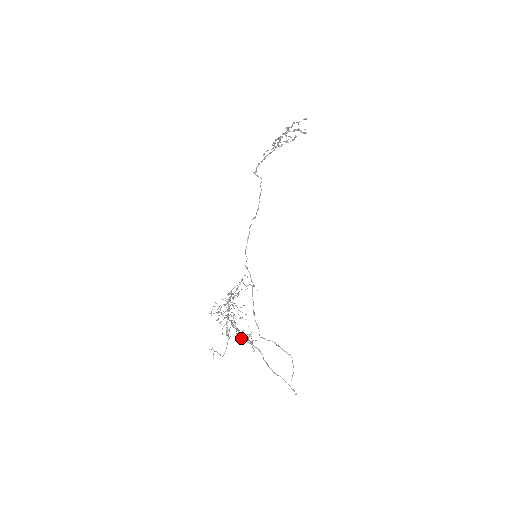
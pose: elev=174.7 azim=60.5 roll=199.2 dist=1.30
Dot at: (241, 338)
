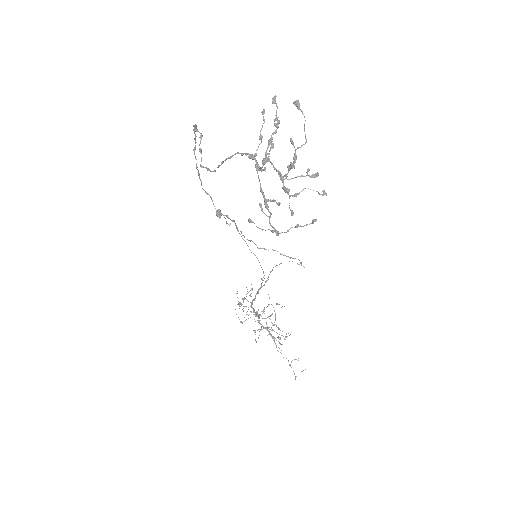
Dot at: occluded
